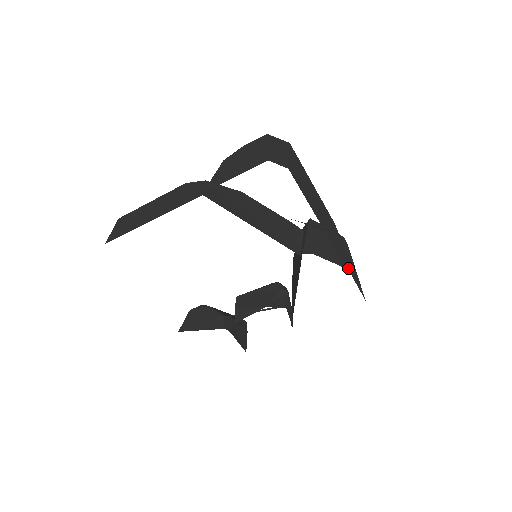
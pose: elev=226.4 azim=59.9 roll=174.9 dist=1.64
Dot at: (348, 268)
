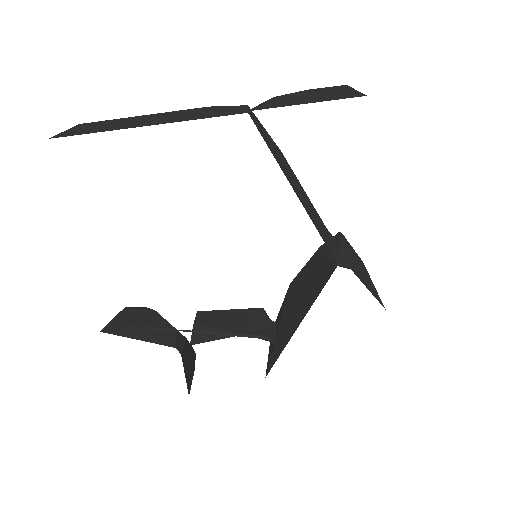
Dot at: occluded
